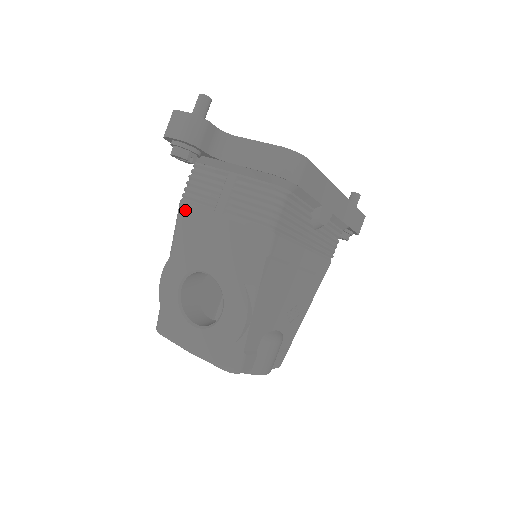
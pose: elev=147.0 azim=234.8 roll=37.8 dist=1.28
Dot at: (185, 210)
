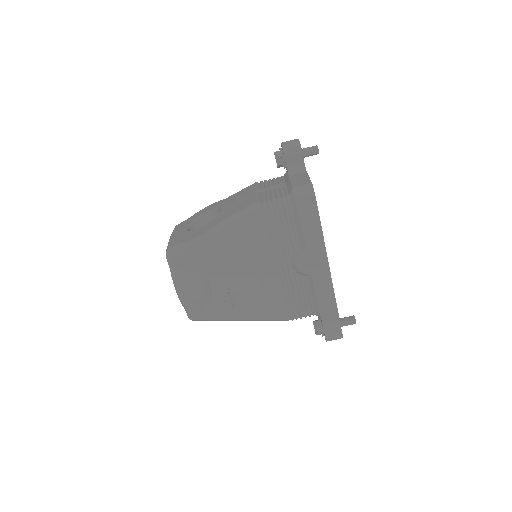
Dot at: (252, 185)
